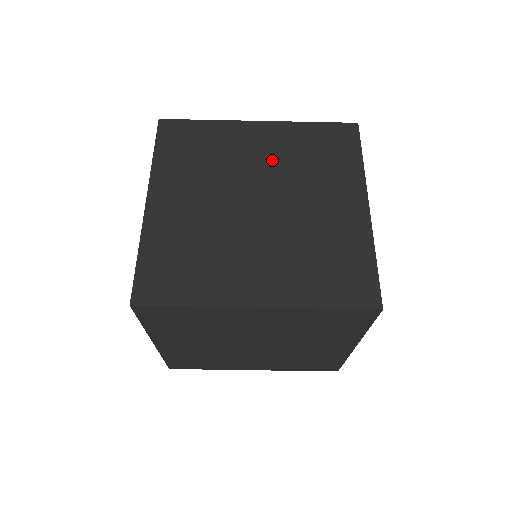
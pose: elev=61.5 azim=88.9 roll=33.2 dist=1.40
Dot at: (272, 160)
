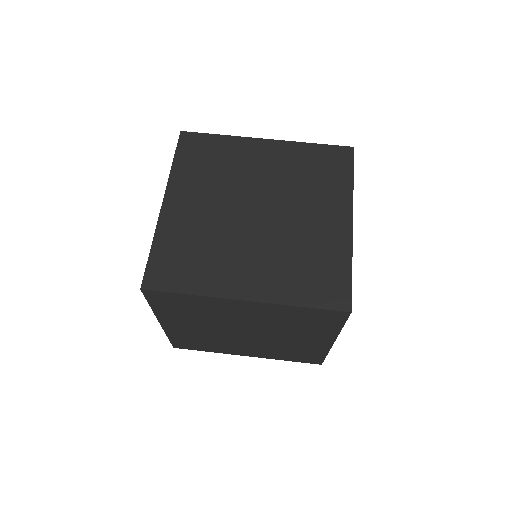
Dot at: occluded
